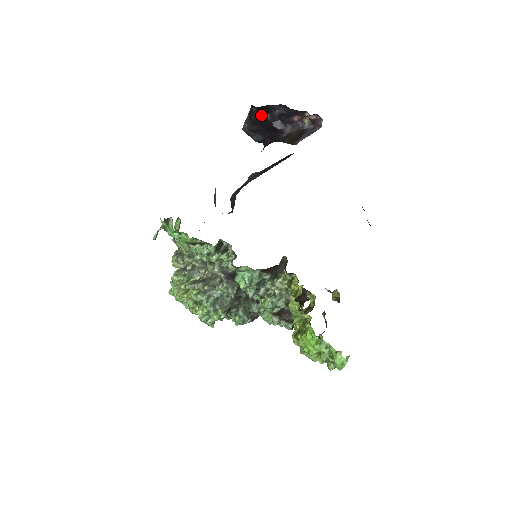
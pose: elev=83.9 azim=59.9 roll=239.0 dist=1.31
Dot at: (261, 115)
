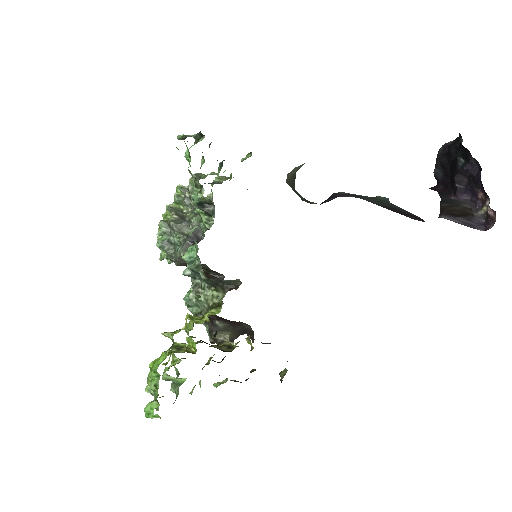
Dot at: occluded
